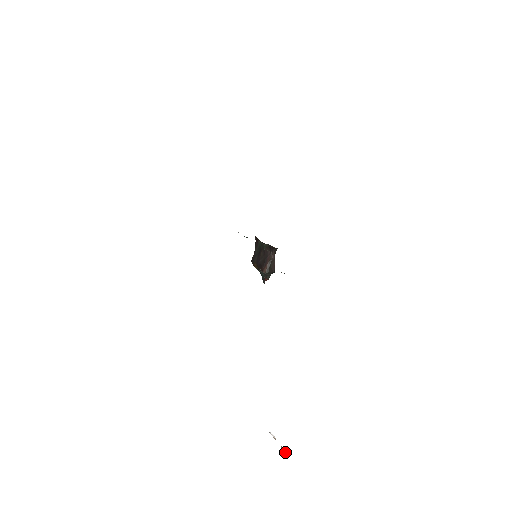
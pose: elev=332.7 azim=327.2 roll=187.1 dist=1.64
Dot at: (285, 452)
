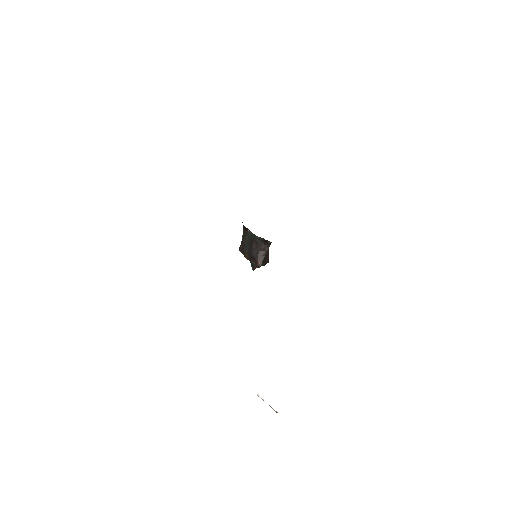
Dot at: occluded
